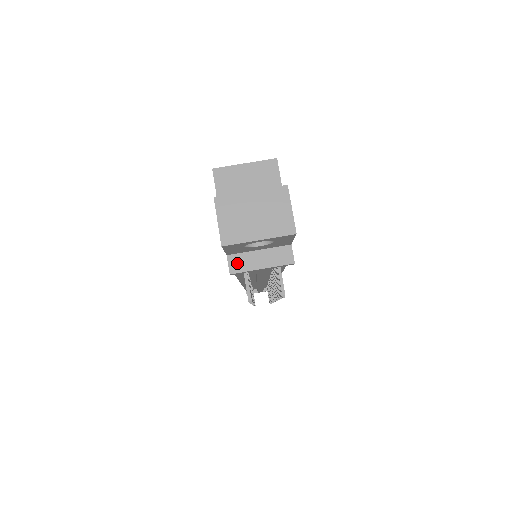
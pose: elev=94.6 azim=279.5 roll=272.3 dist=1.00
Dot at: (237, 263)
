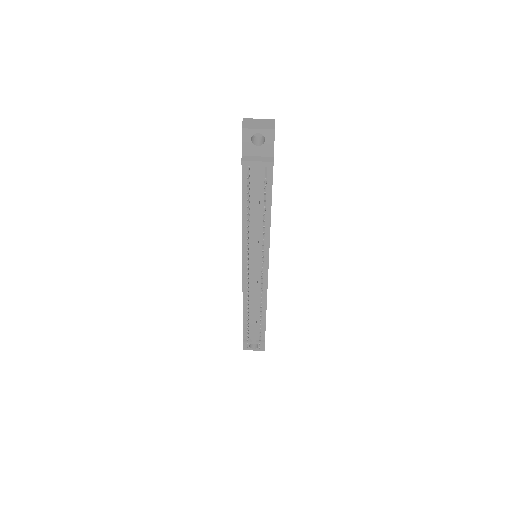
Dot at: (246, 158)
